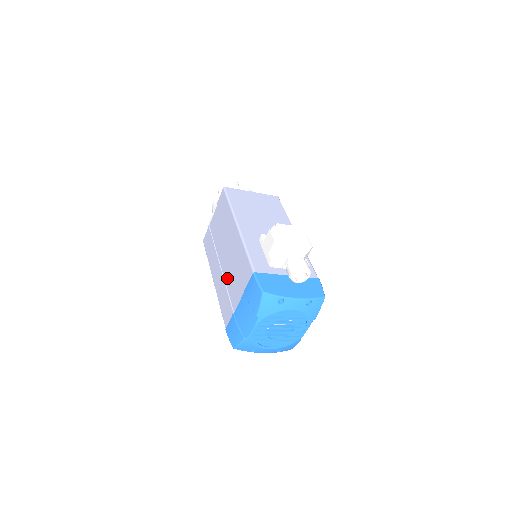
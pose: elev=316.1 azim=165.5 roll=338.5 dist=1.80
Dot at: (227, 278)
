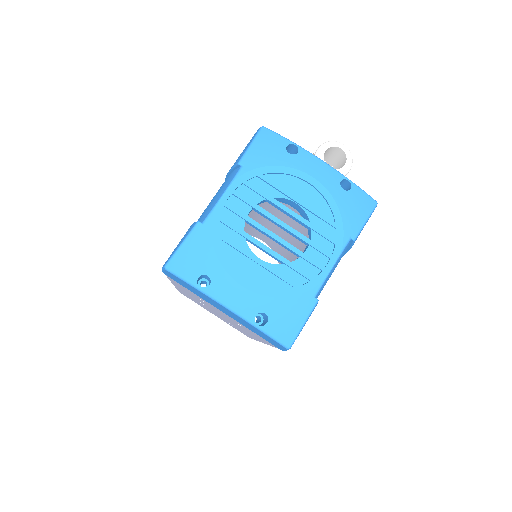
Dot at: occluded
